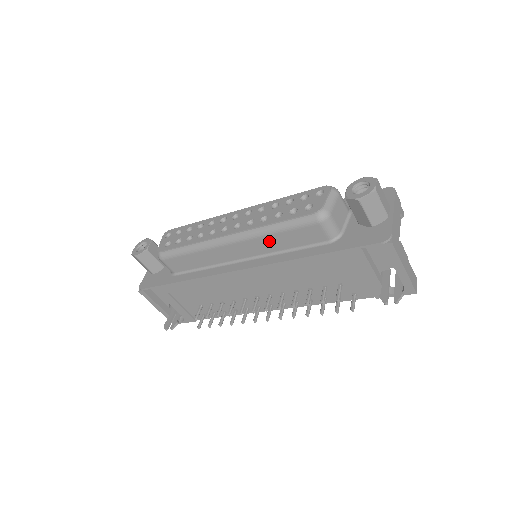
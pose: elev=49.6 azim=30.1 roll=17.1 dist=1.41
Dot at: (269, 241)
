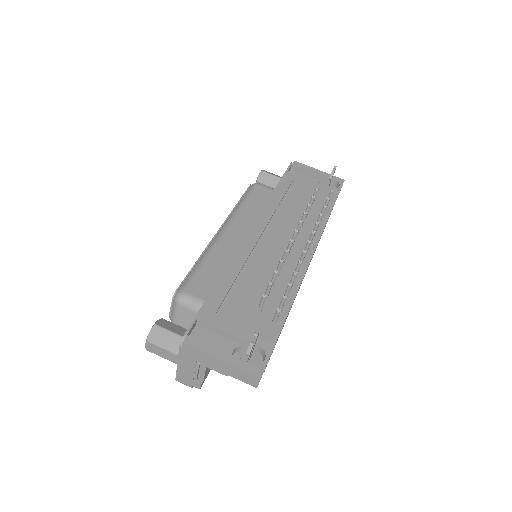
Dot at: (246, 212)
